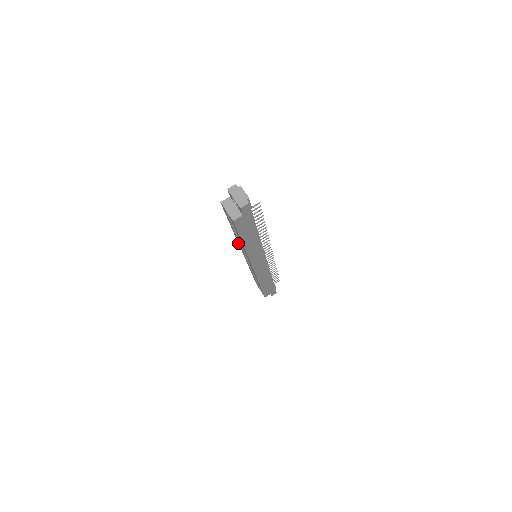
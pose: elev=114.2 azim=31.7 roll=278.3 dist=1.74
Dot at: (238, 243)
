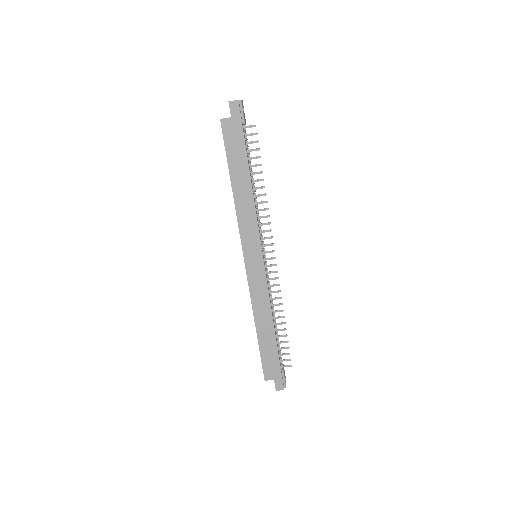
Dot at: occluded
